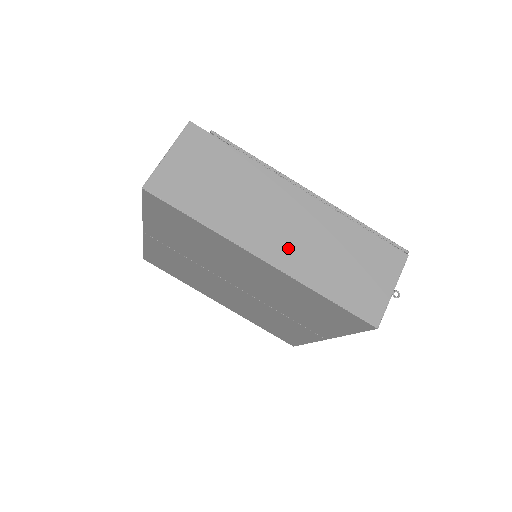
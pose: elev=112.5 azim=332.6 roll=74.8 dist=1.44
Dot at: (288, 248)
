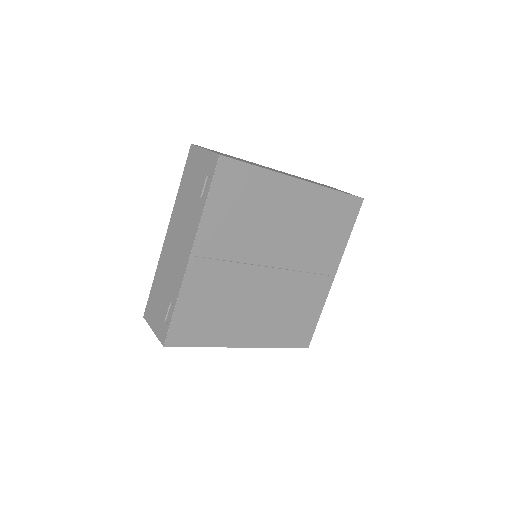
Dot at: occluded
